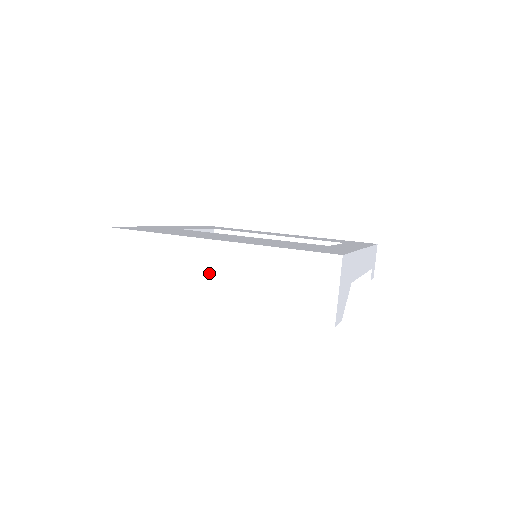
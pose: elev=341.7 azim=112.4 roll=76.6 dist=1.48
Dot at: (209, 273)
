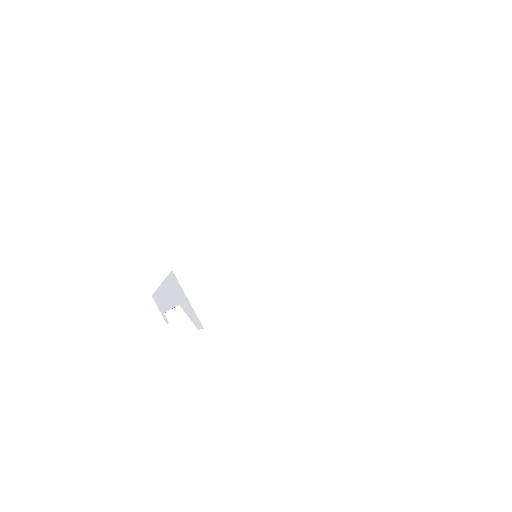
Dot at: (296, 241)
